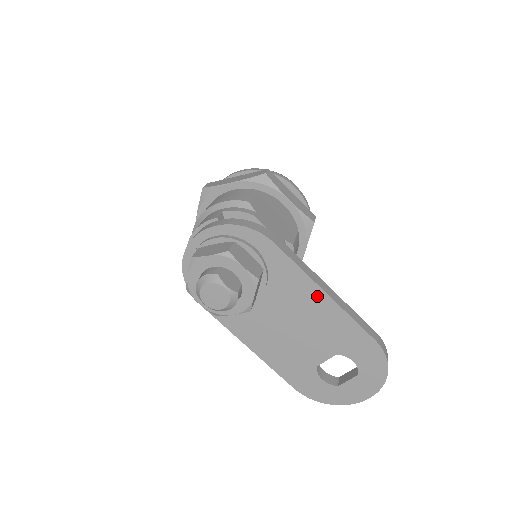
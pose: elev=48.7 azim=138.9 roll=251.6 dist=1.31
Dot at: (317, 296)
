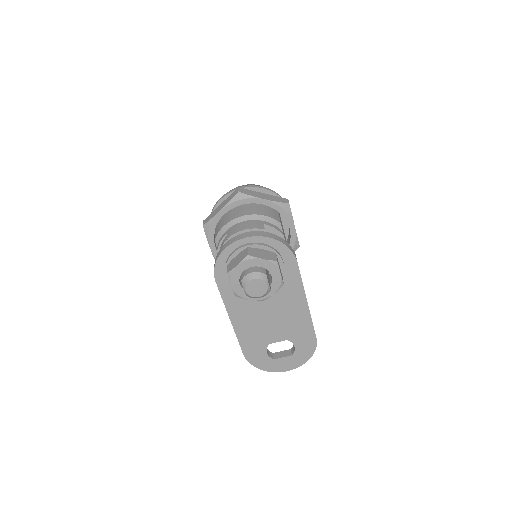
Dot at: (301, 302)
